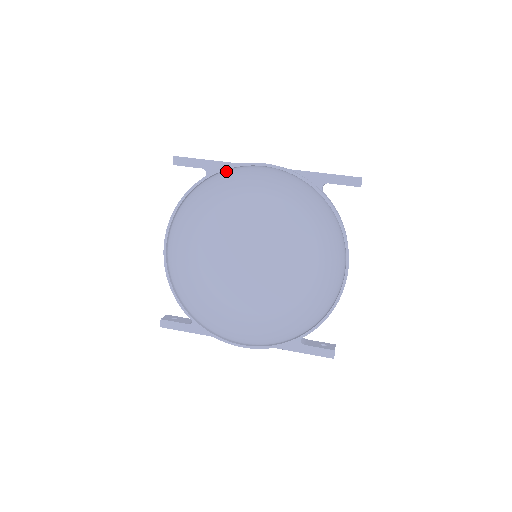
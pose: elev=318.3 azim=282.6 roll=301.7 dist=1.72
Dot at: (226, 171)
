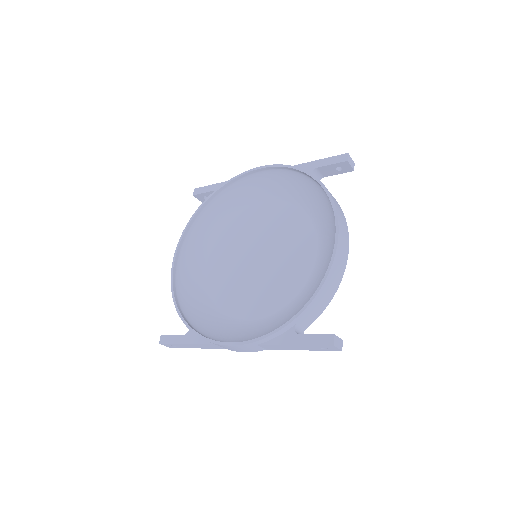
Dot at: (232, 186)
